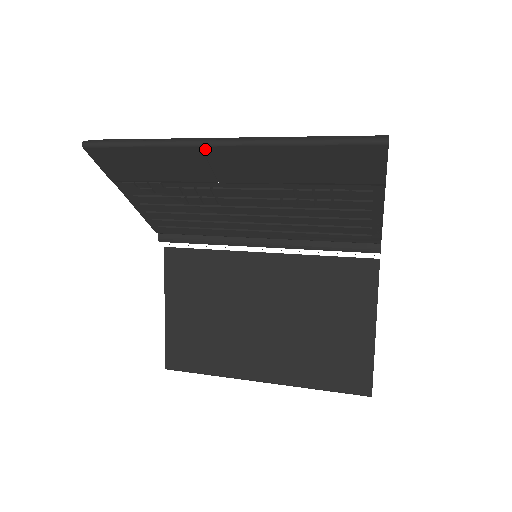
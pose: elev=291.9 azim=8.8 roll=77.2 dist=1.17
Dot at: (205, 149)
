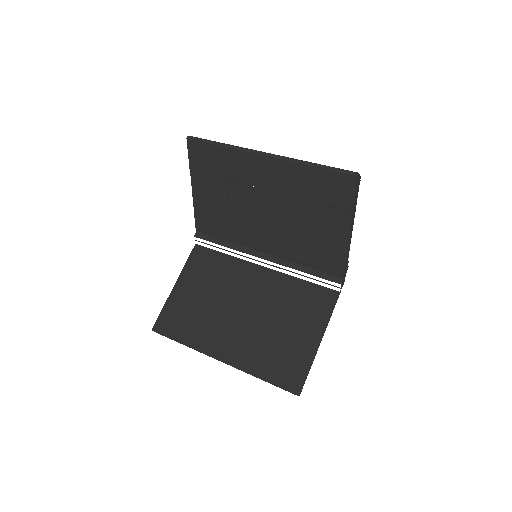
Dot at: (255, 156)
